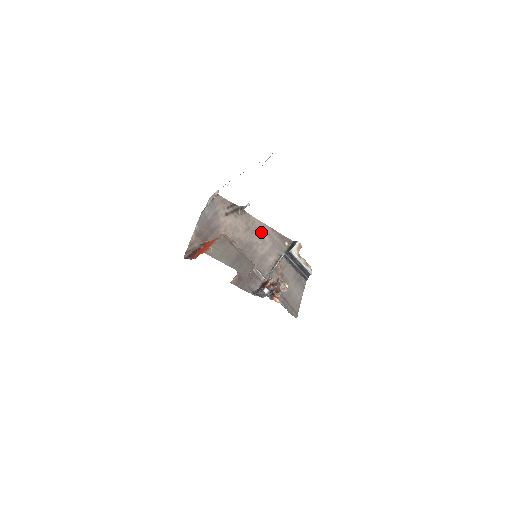
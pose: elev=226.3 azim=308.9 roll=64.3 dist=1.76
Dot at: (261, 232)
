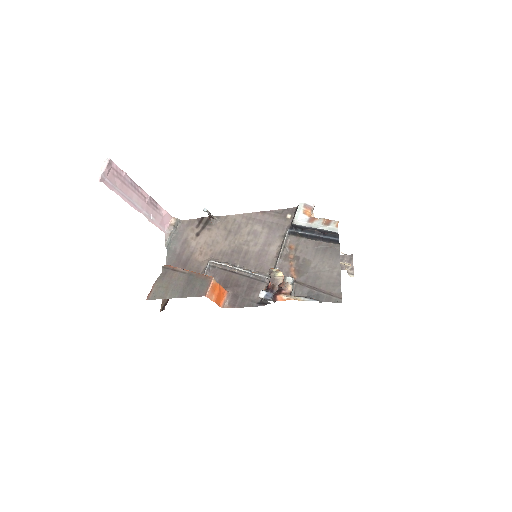
Dot at: (248, 225)
